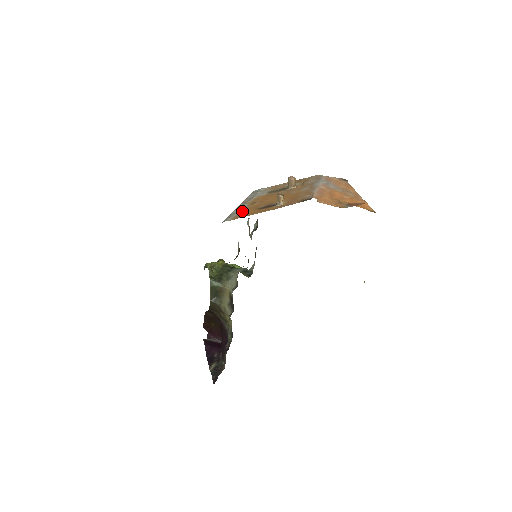
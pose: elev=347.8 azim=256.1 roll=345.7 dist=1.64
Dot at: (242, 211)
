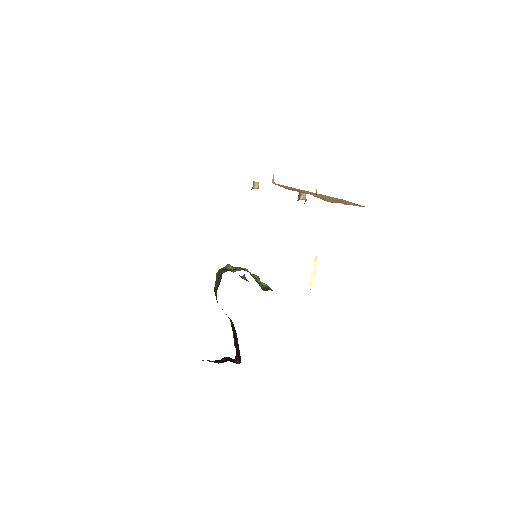
Dot at: occluded
